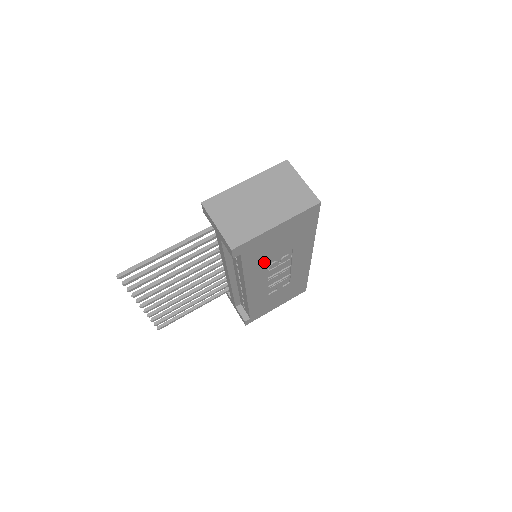
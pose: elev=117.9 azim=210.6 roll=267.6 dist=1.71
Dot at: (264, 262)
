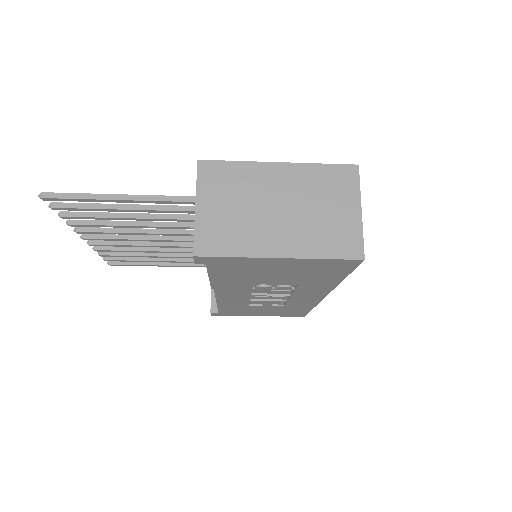
Dot at: (249, 281)
